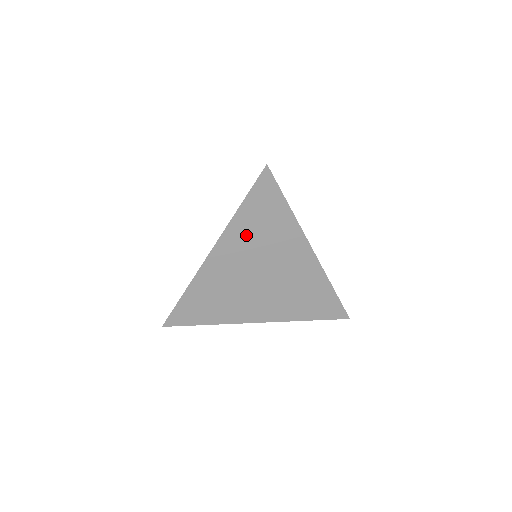
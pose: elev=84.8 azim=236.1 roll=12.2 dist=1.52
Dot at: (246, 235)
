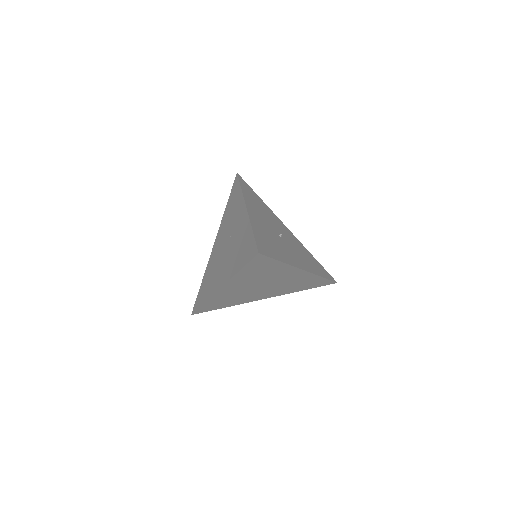
Dot at: (247, 278)
